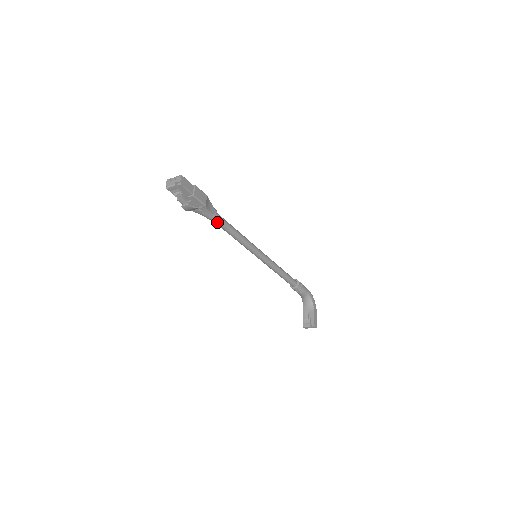
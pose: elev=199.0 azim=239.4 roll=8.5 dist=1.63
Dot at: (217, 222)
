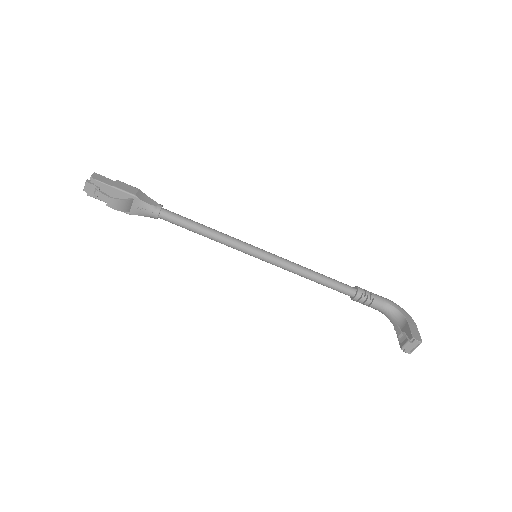
Dot at: (170, 219)
